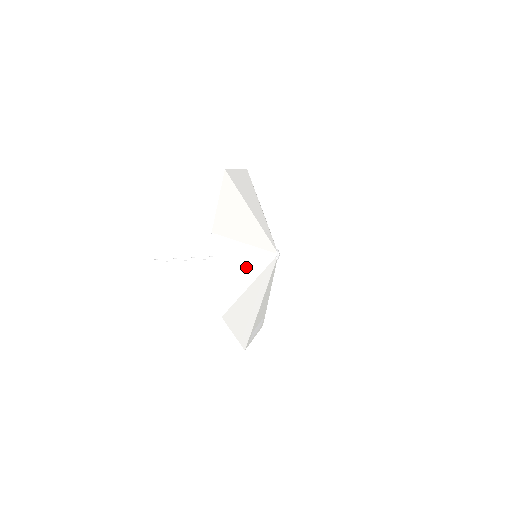
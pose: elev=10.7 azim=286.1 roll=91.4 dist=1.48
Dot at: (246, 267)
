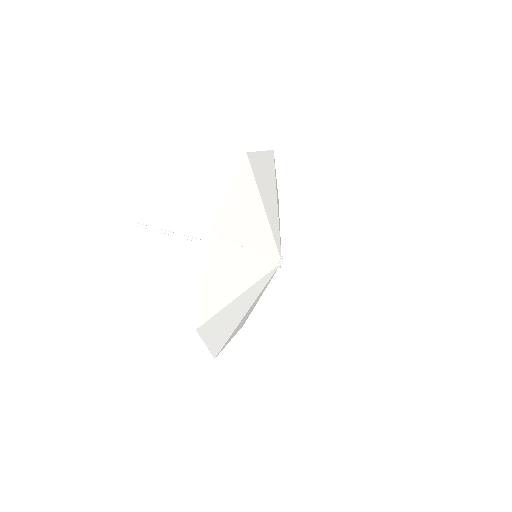
Dot at: (240, 309)
